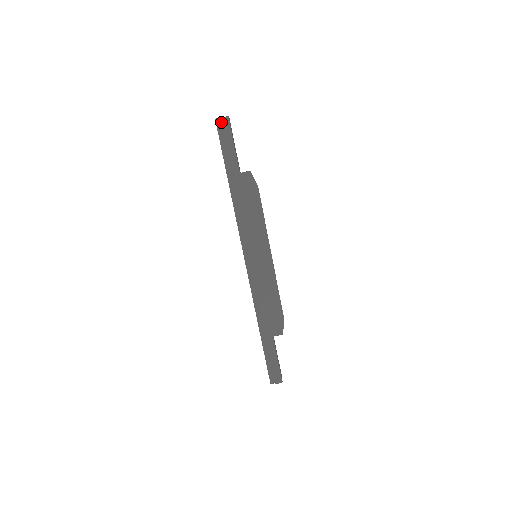
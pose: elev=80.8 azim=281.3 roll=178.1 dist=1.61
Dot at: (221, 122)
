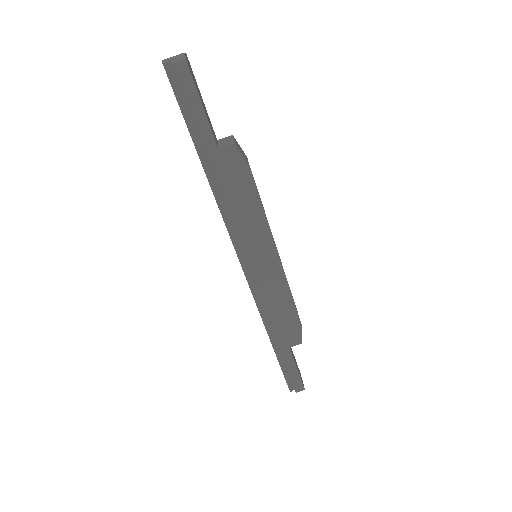
Dot at: (174, 69)
